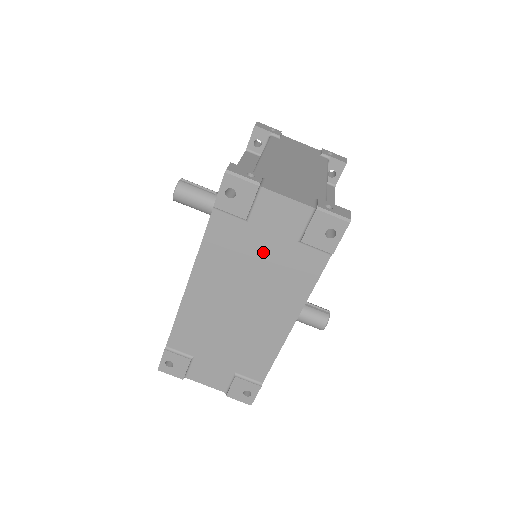
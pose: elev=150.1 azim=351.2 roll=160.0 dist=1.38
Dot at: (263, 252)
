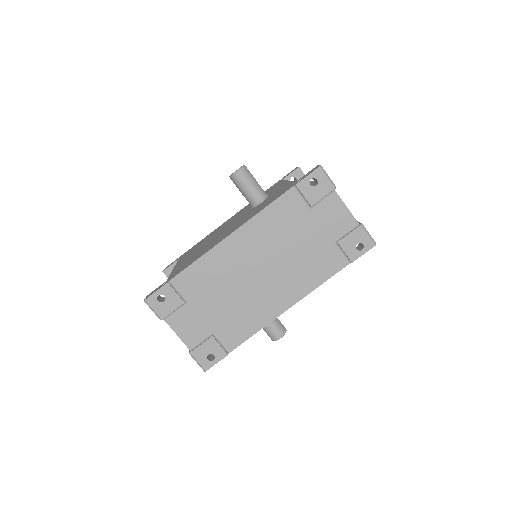
Dot at: (306, 237)
